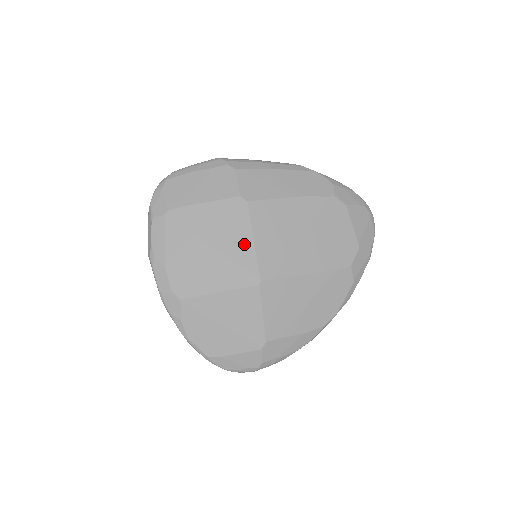
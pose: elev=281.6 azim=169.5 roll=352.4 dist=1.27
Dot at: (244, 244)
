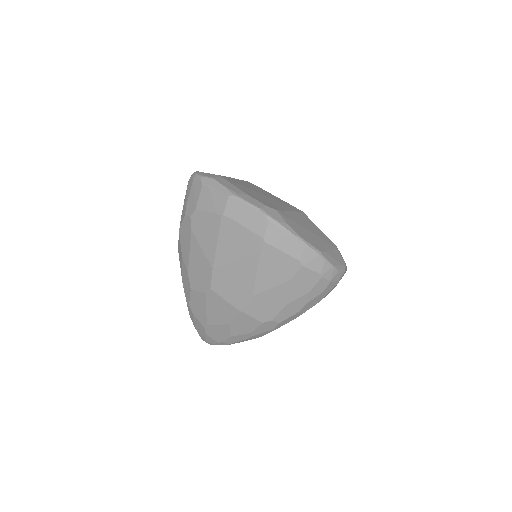
Dot at: (274, 197)
